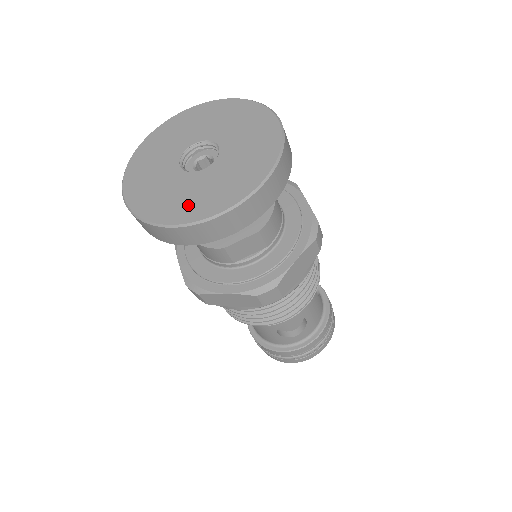
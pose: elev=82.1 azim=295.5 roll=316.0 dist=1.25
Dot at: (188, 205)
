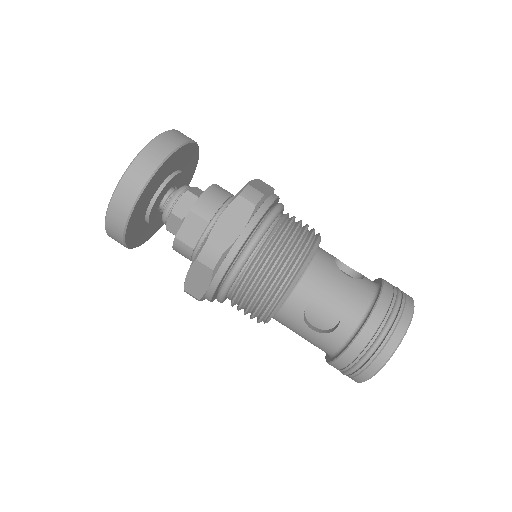
Dot at: occluded
